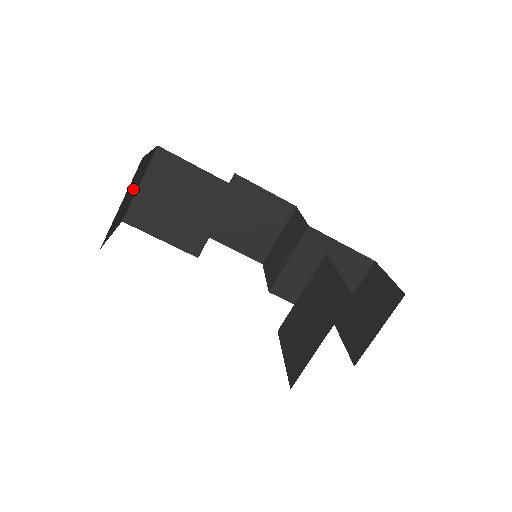
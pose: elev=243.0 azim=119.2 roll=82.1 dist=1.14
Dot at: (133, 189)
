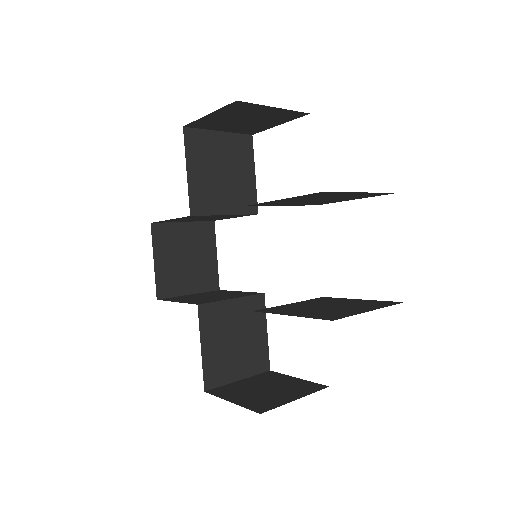
Dot at: (245, 122)
